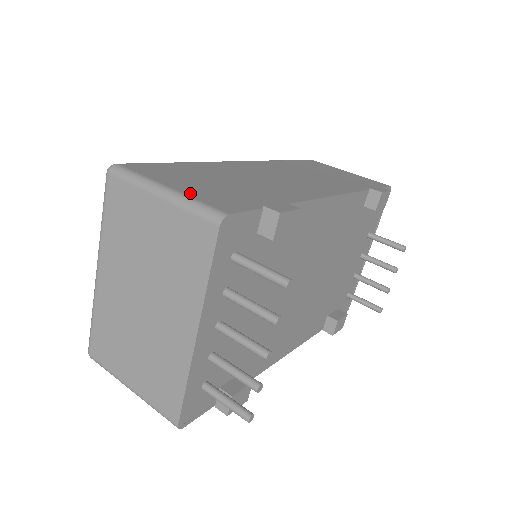
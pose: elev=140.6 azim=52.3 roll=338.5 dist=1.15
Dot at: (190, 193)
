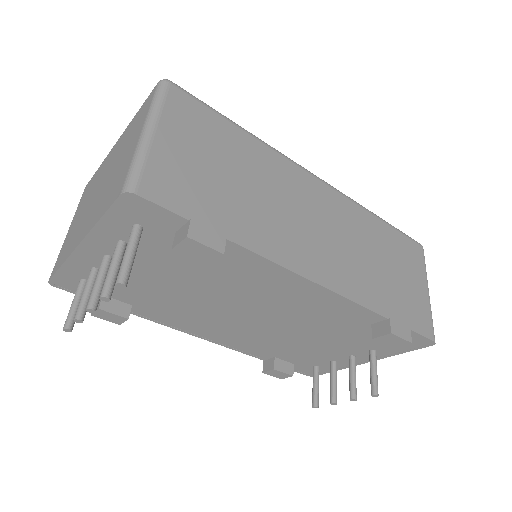
Dot at: (158, 153)
